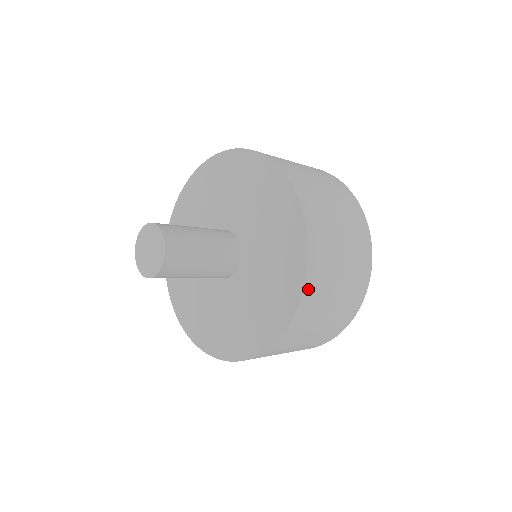
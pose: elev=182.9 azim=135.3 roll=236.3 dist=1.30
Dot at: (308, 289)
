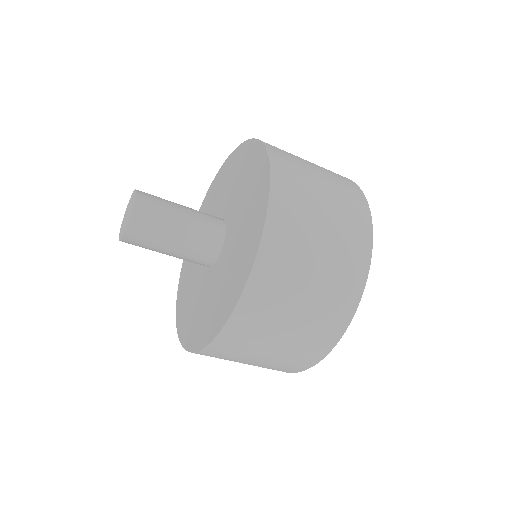
Dot at: (277, 172)
